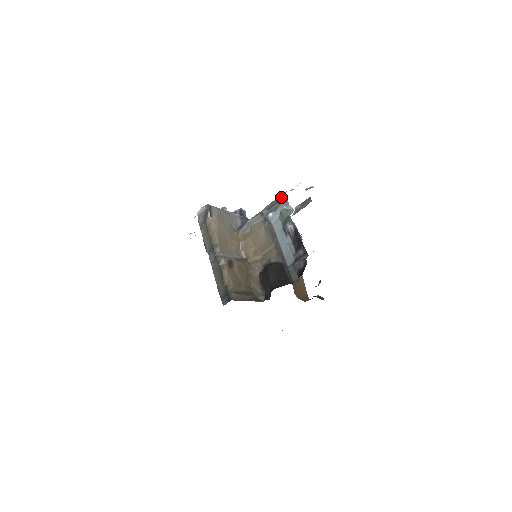
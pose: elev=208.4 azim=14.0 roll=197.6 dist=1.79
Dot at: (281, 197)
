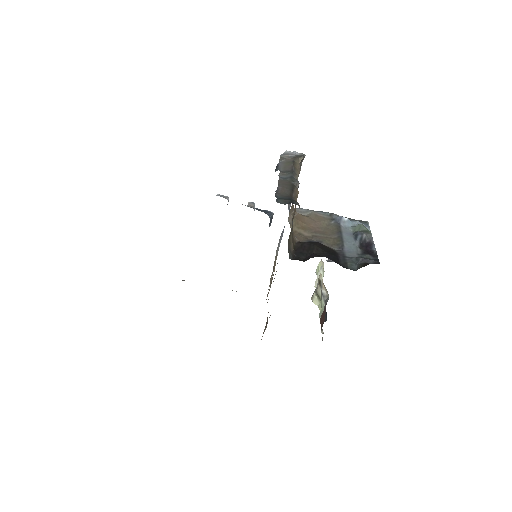
Dot at: (361, 220)
